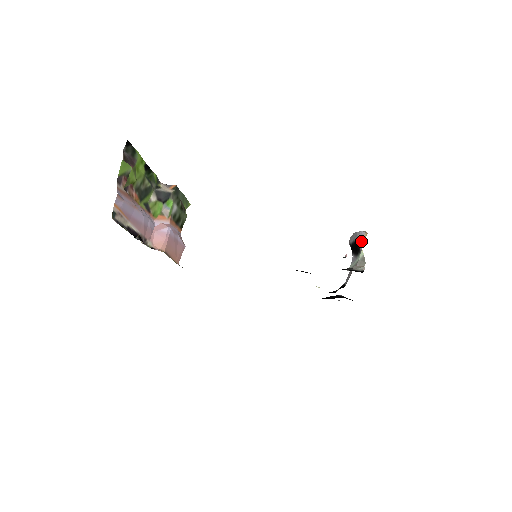
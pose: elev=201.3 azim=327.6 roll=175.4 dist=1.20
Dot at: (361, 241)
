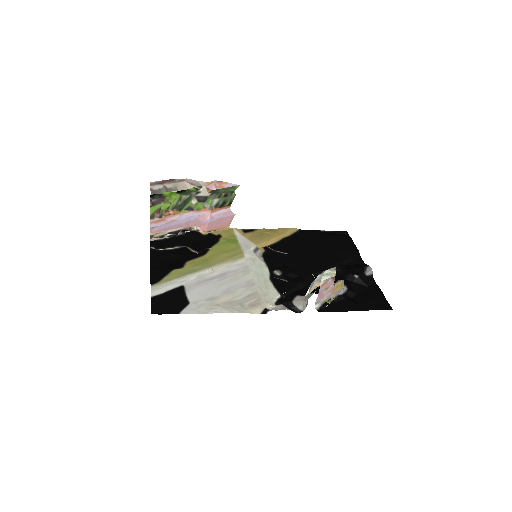
Dot at: (307, 292)
